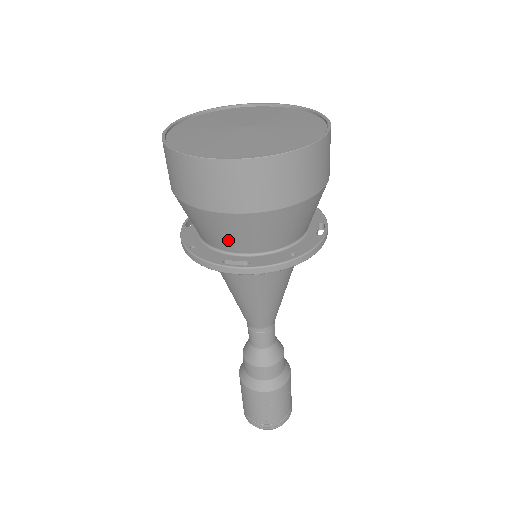
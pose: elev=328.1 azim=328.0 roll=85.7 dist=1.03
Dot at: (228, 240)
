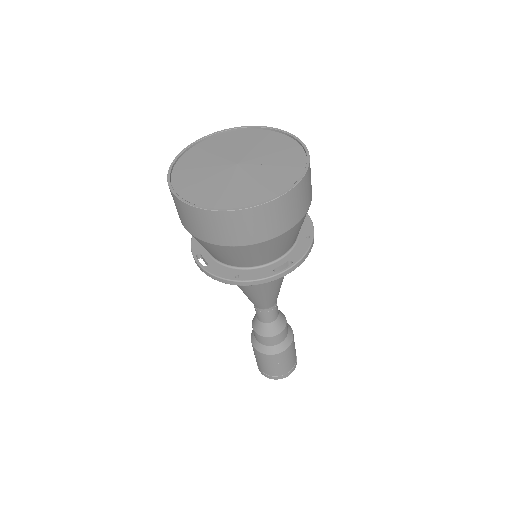
Dot at: (272, 254)
